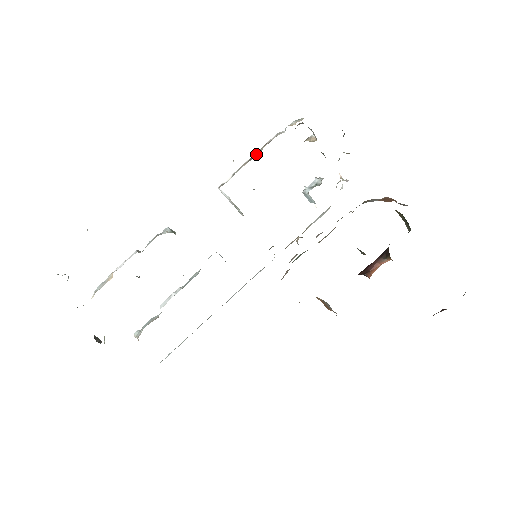
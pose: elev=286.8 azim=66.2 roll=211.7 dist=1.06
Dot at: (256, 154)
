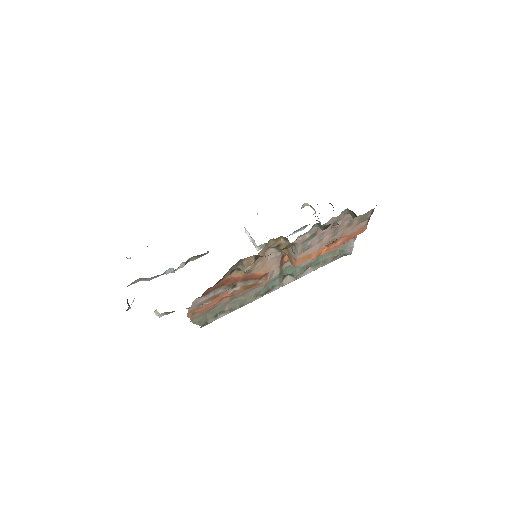
Dot at: occluded
